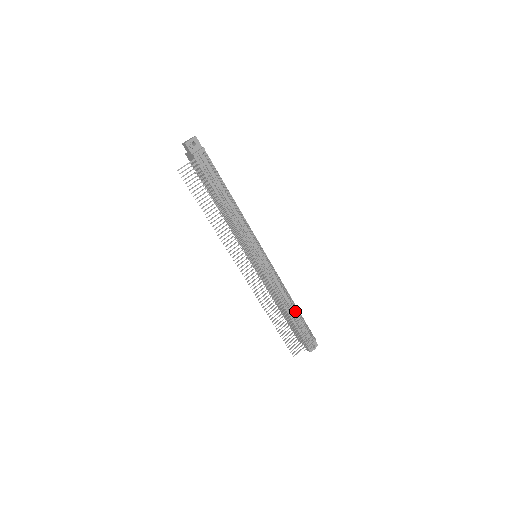
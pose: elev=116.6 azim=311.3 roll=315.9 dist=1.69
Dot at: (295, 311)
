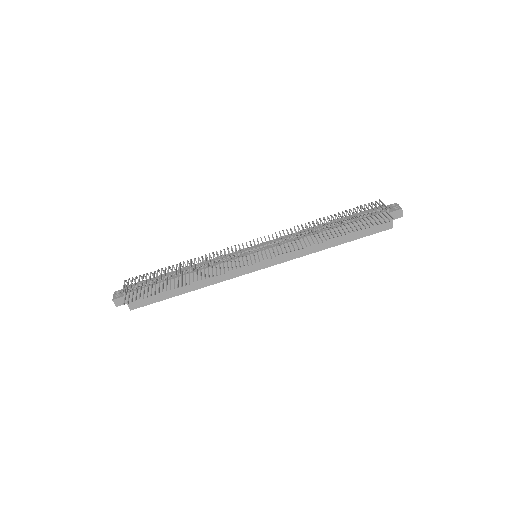
Dot at: occluded
